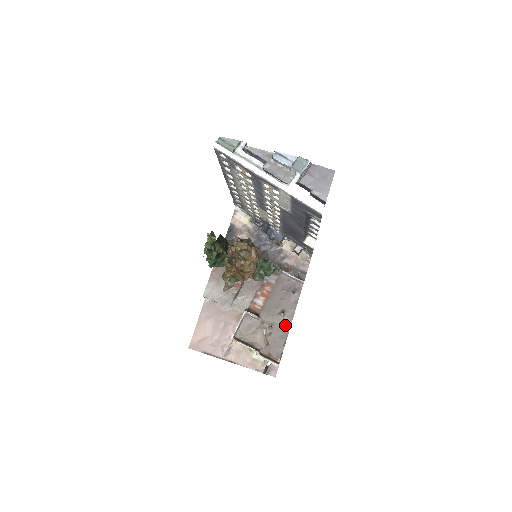
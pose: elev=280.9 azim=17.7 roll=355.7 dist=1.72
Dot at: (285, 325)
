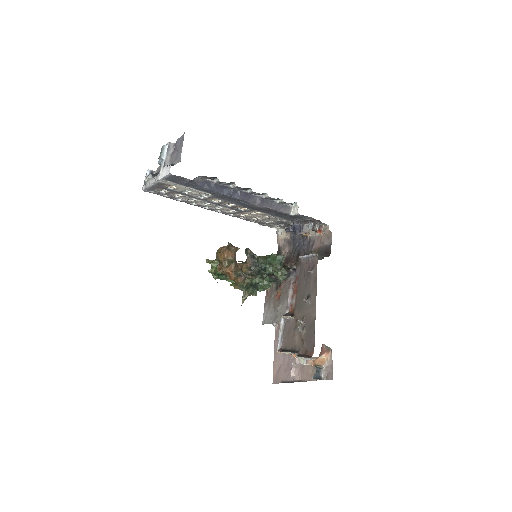
Dot at: (312, 311)
